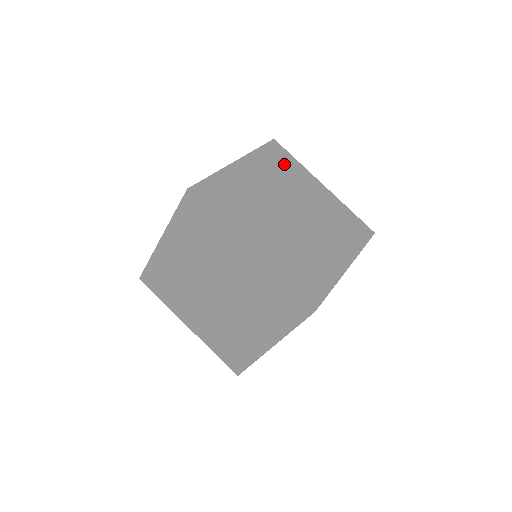
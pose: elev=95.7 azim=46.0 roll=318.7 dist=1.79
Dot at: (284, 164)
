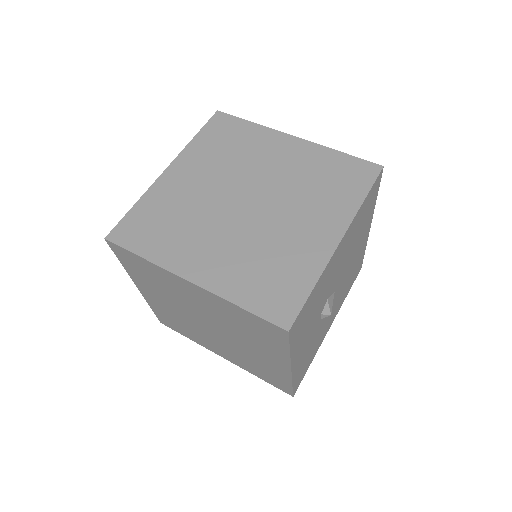
Dot at: (233, 137)
